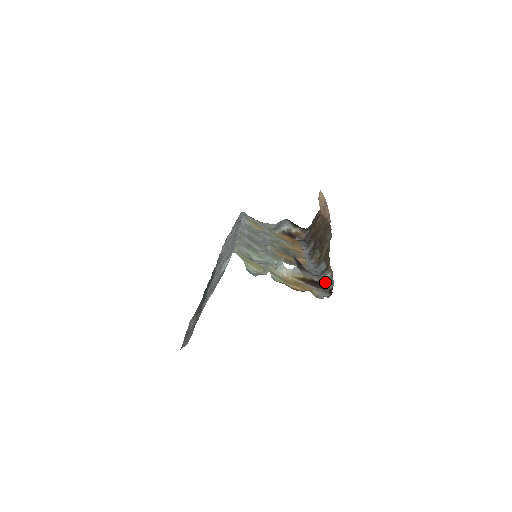
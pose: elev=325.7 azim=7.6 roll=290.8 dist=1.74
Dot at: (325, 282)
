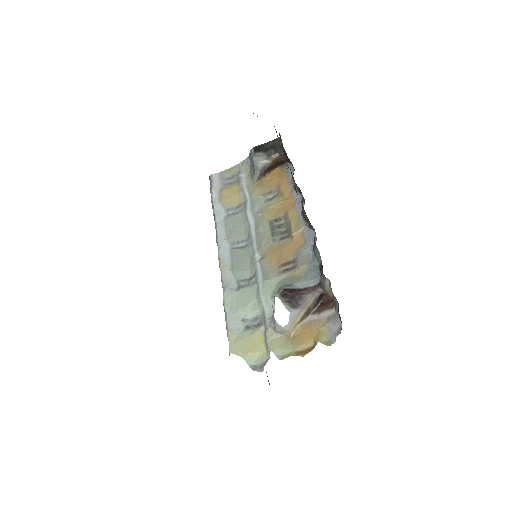
Dot at: (329, 292)
